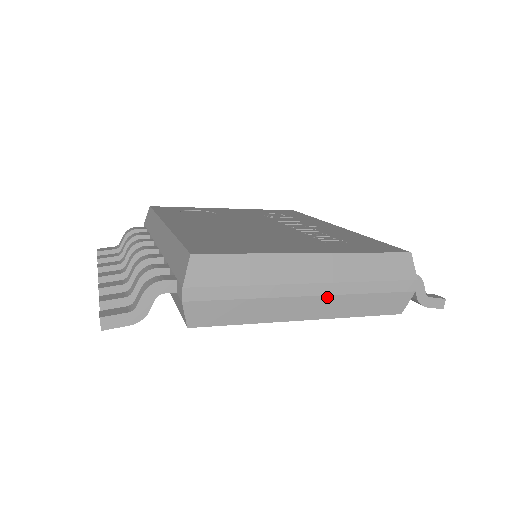
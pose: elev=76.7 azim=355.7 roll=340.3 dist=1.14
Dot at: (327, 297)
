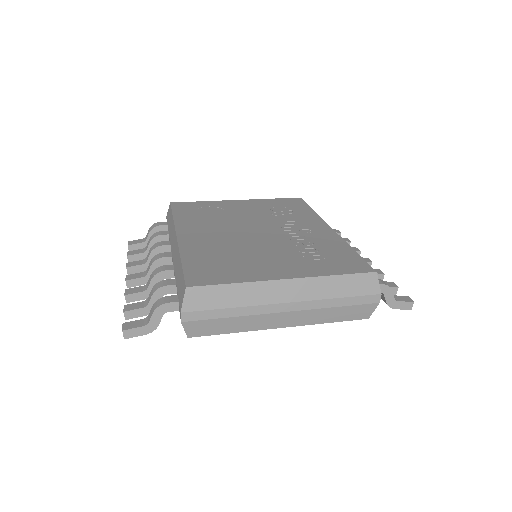
Dot at: (300, 312)
